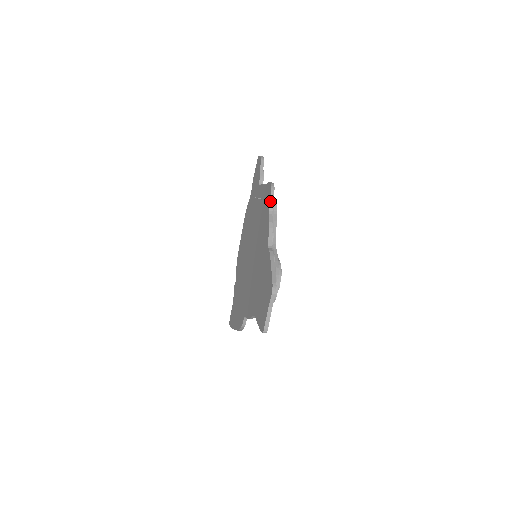
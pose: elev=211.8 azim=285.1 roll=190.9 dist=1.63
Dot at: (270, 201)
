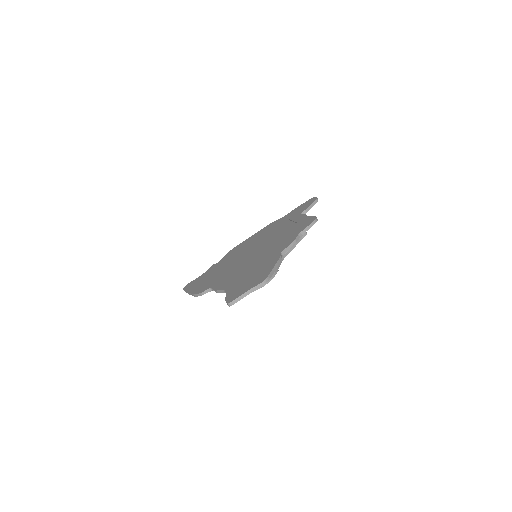
Dot at: (307, 227)
